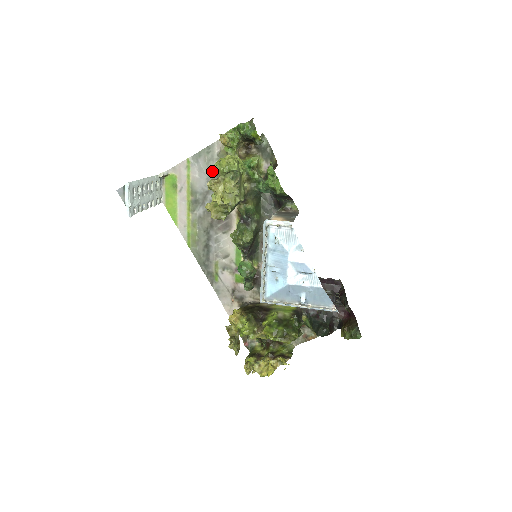
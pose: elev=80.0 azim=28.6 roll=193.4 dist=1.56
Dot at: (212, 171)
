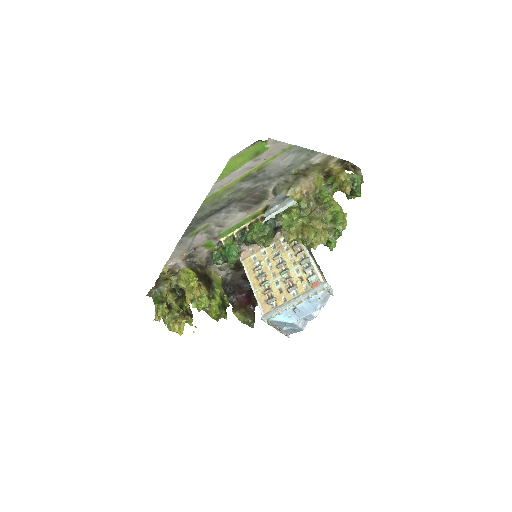
Dot at: (292, 168)
